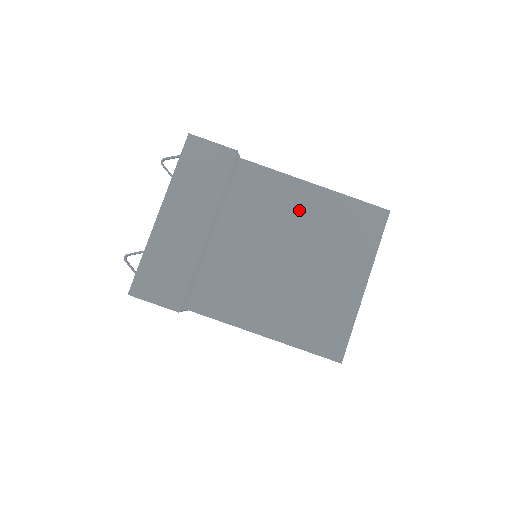
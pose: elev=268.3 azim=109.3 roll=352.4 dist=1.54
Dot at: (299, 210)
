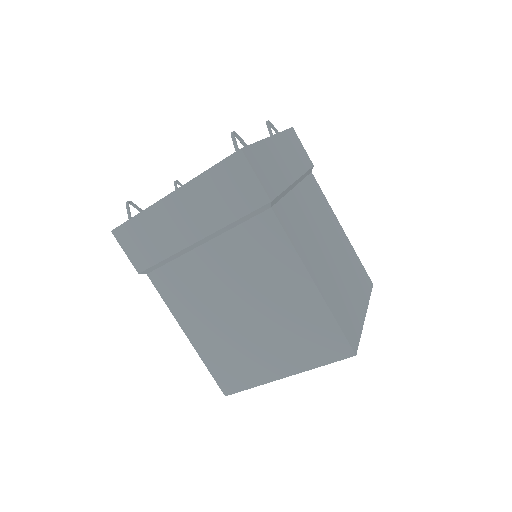
Dot at: (336, 232)
